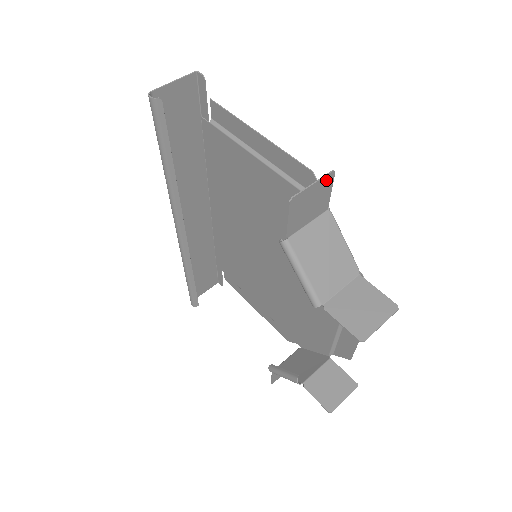
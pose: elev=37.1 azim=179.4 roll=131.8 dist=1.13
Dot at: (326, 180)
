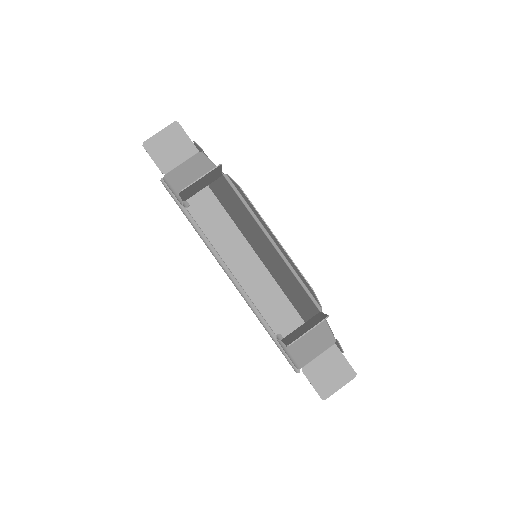
Dot at: (173, 129)
